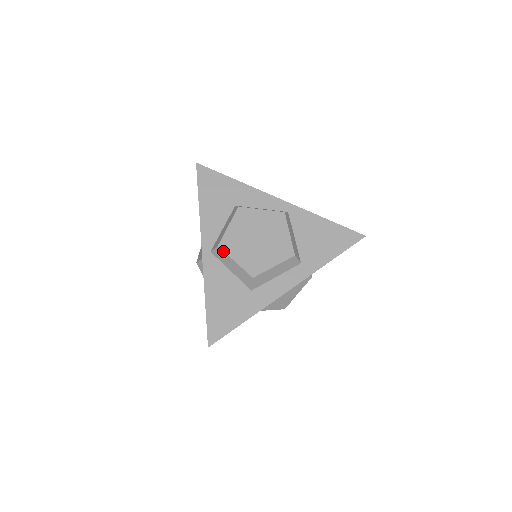
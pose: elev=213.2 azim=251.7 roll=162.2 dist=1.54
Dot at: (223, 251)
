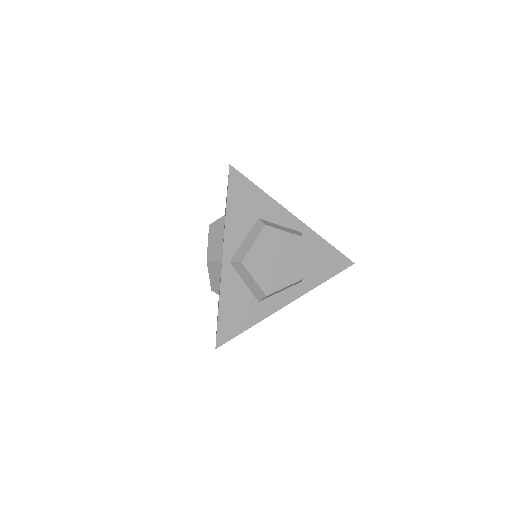
Dot at: (245, 268)
